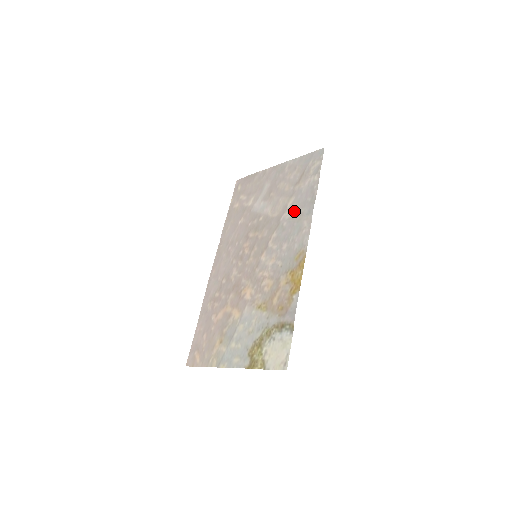
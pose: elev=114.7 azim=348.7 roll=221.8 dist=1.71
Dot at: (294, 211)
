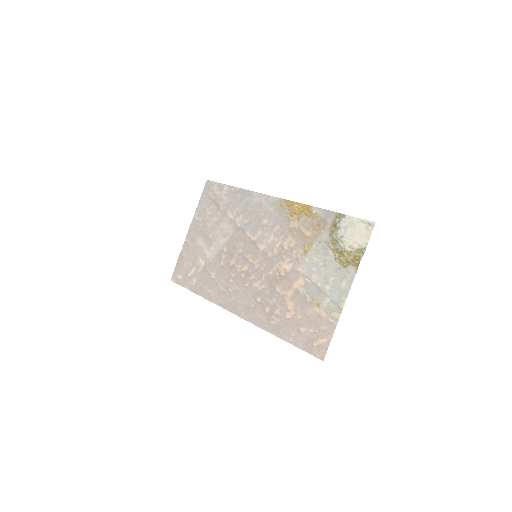
Dot at: (240, 211)
